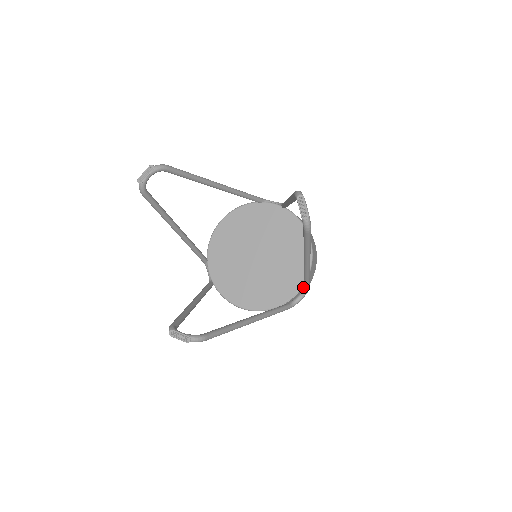
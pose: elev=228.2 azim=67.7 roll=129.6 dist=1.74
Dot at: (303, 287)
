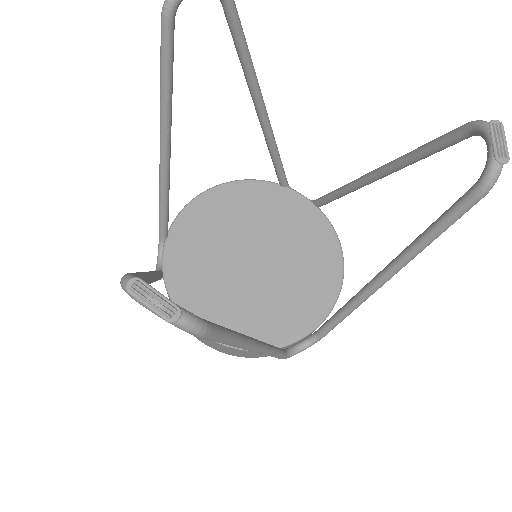
Dot at: (311, 332)
